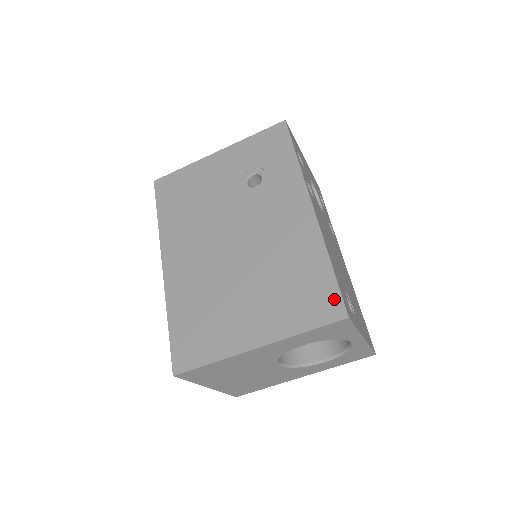
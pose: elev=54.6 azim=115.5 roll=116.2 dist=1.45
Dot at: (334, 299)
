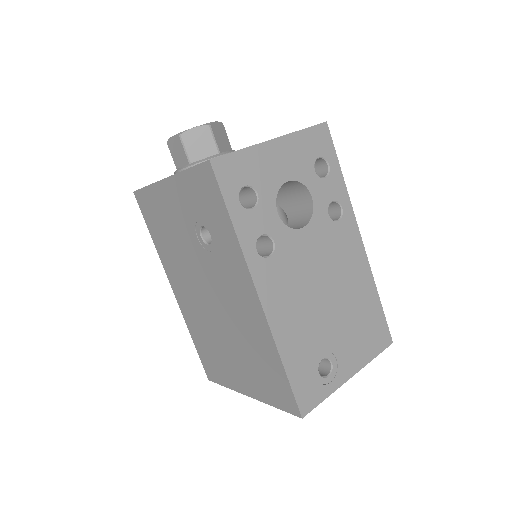
Dot at: (290, 398)
